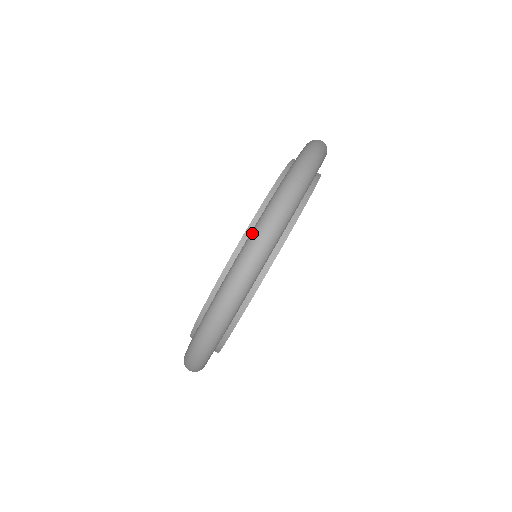
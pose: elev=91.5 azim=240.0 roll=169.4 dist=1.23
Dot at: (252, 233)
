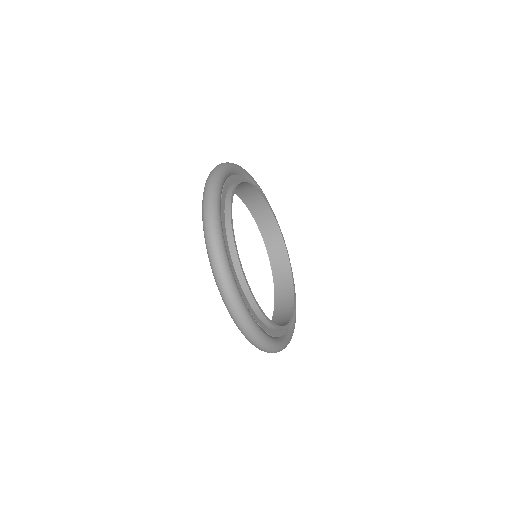
Dot at: occluded
